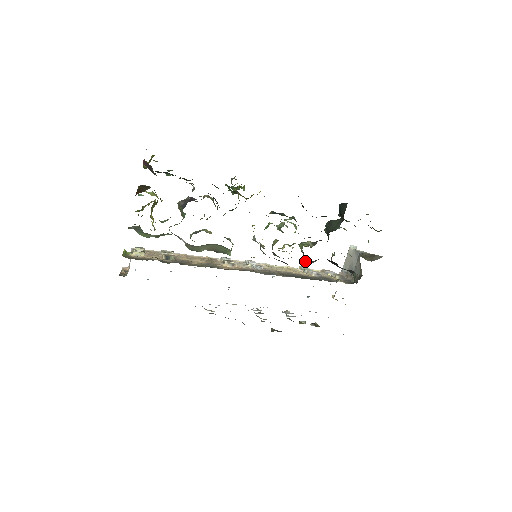
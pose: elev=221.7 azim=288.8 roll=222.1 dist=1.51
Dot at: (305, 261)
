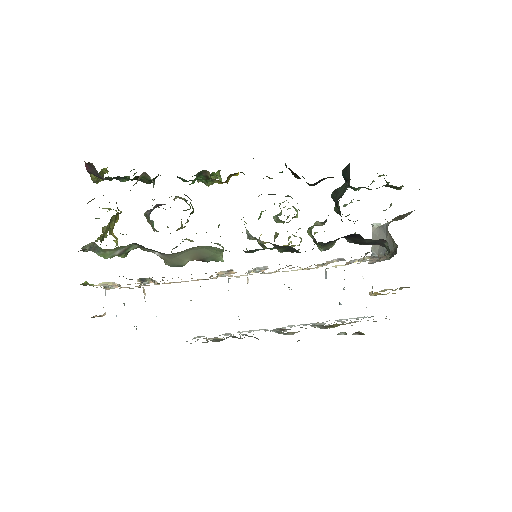
Dot at: (320, 249)
